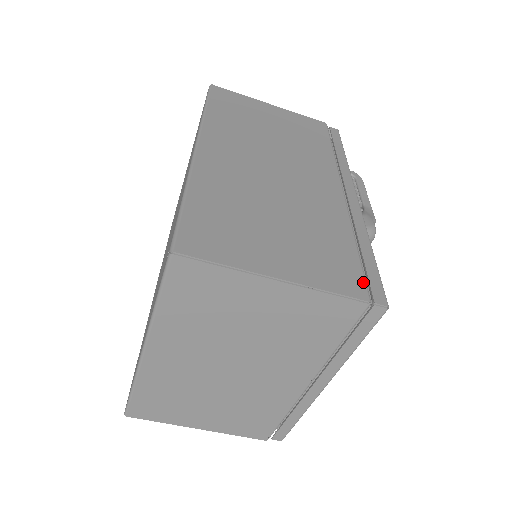
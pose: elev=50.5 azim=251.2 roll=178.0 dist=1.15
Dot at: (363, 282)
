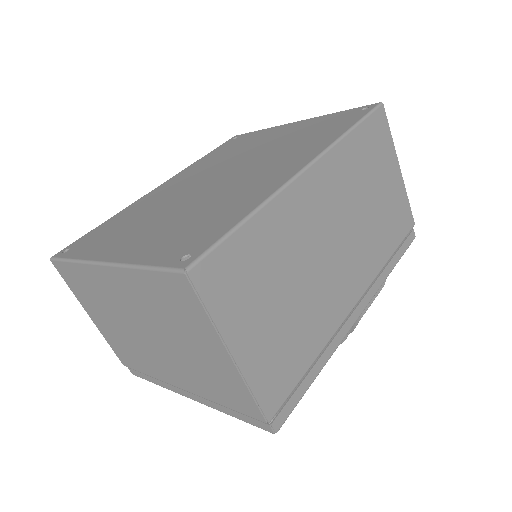
Dot at: (282, 402)
